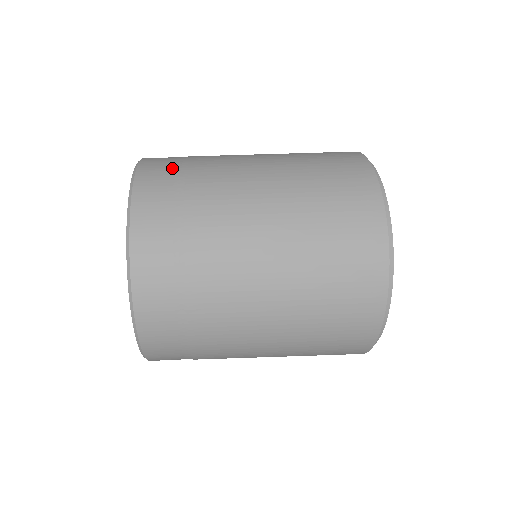
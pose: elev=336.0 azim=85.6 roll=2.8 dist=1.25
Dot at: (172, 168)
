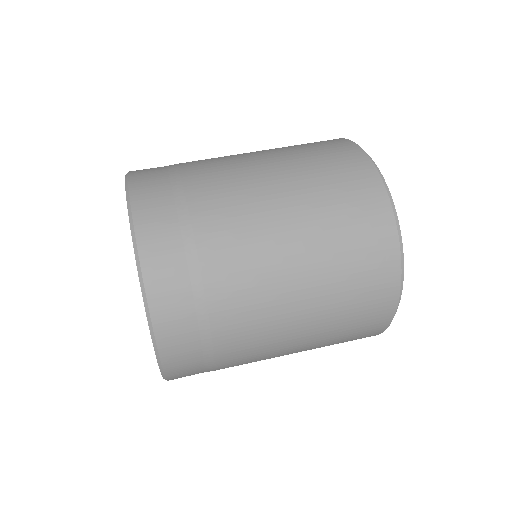
Dot at: (167, 186)
